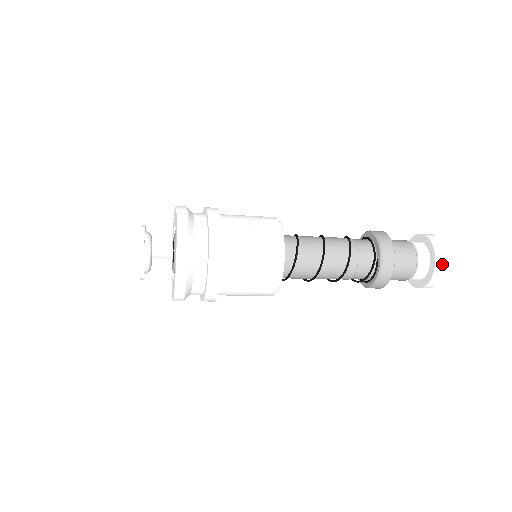
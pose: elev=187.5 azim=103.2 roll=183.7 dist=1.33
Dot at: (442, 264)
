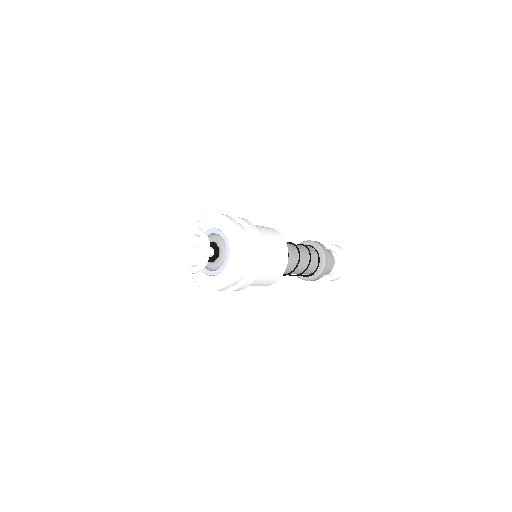
Dot at: (337, 279)
